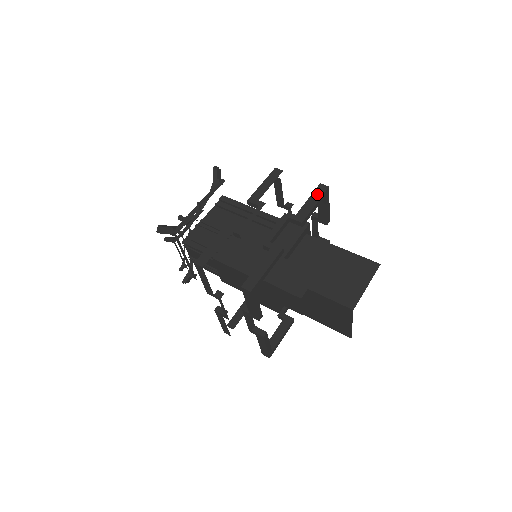
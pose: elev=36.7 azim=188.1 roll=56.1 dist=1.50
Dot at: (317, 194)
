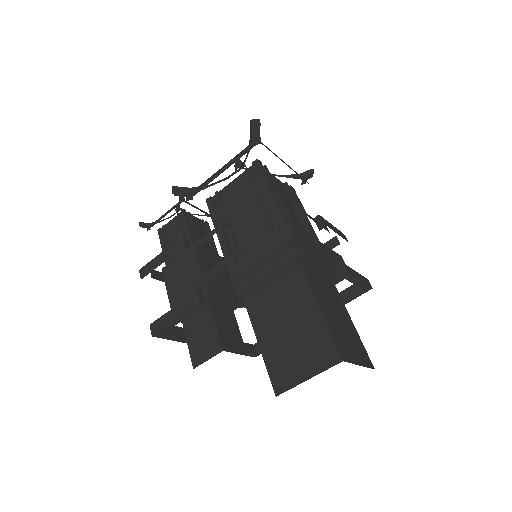
Dot at: (274, 244)
